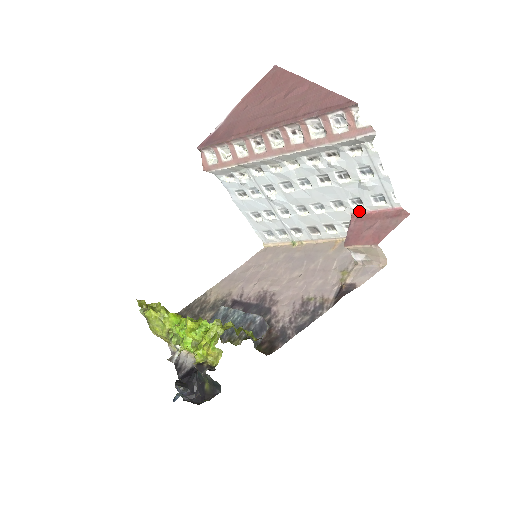
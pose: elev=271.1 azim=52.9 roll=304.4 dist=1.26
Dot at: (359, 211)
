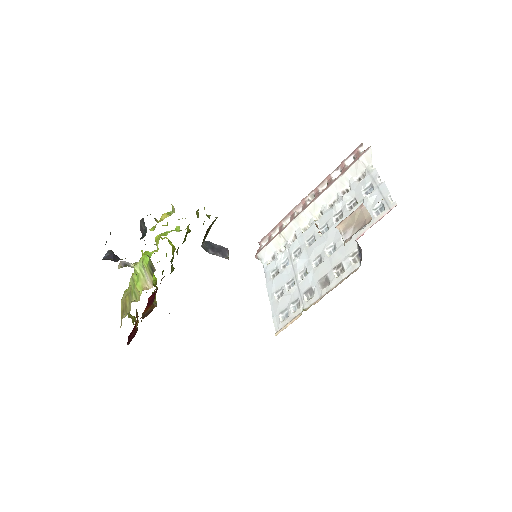
Dot at: (364, 232)
